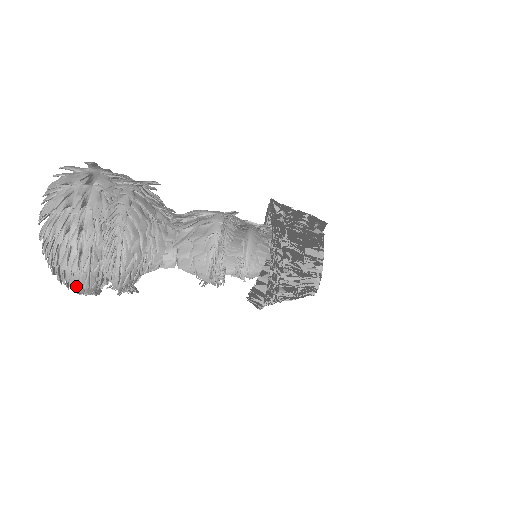
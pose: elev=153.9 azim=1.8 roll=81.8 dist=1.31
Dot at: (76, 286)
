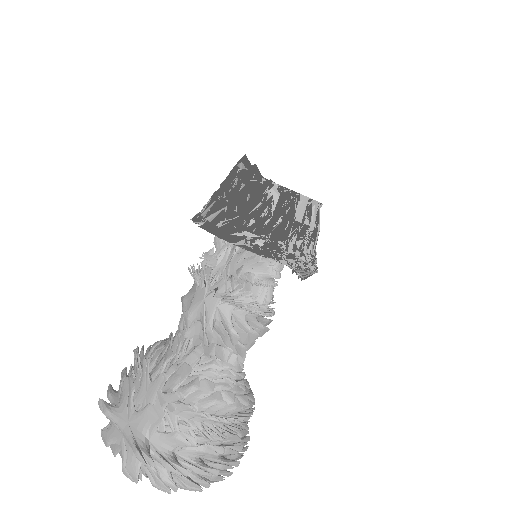
Dot at: occluded
